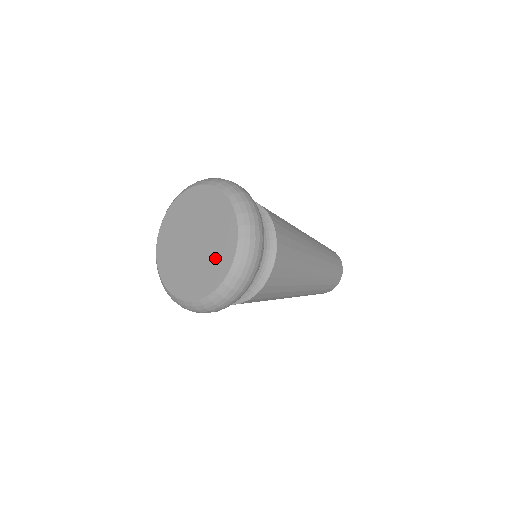
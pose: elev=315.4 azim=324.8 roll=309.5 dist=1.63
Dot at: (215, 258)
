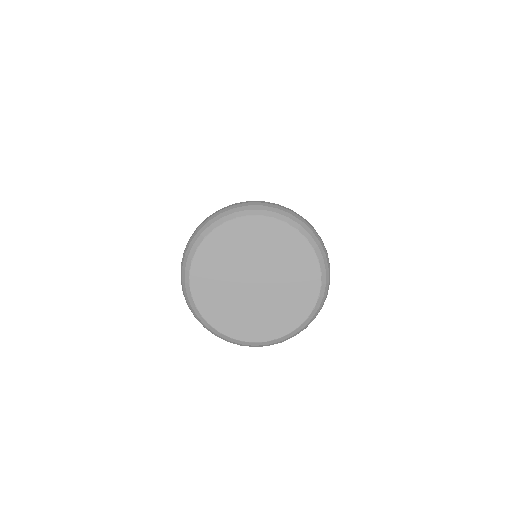
Dot at: (289, 302)
